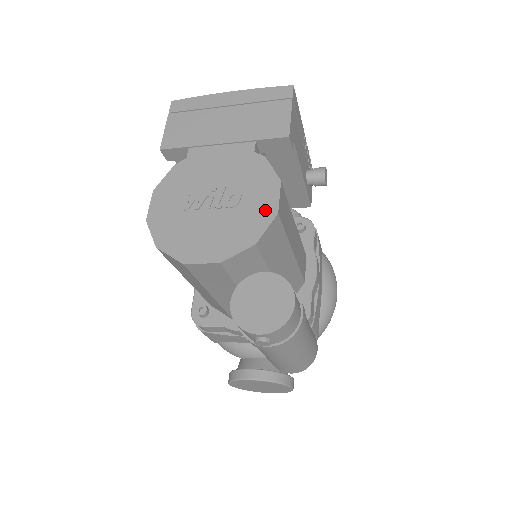
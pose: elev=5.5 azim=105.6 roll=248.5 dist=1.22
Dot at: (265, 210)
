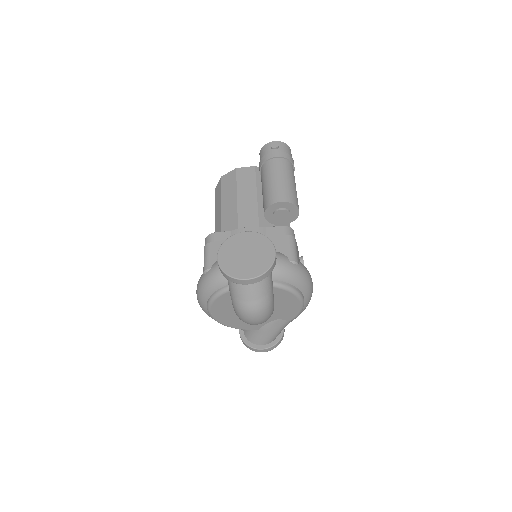
Dot at: occluded
